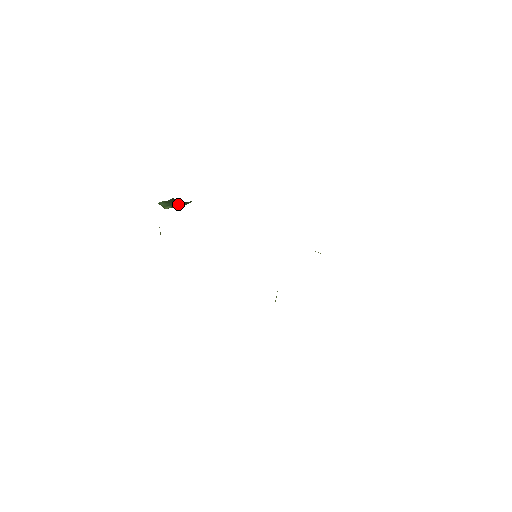
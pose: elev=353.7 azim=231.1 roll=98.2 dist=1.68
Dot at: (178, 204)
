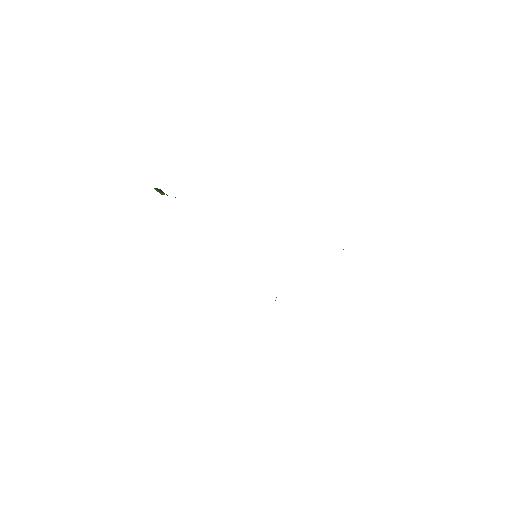
Dot at: occluded
